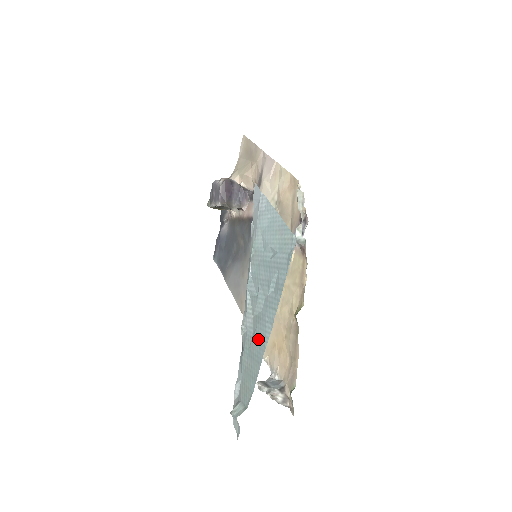
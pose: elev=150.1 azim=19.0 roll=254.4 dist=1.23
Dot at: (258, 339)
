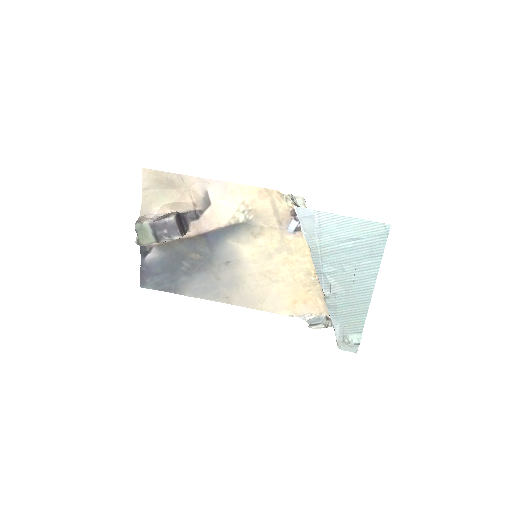
Dot at: (359, 292)
